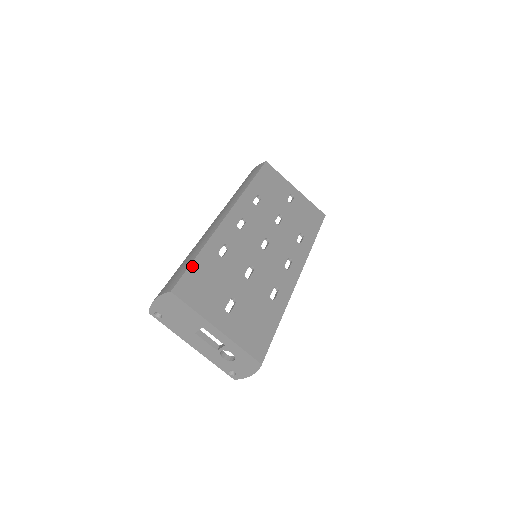
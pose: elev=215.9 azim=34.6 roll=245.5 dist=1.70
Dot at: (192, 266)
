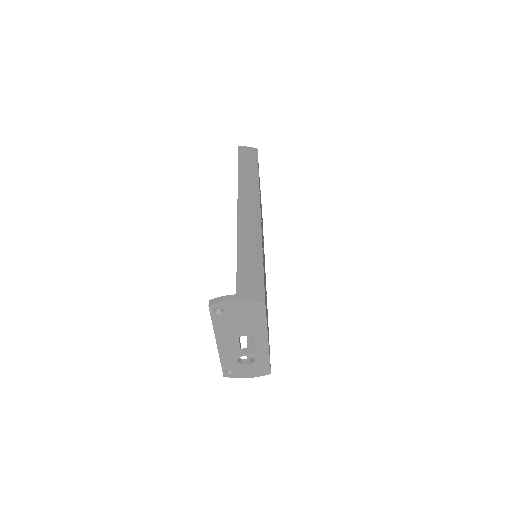
Dot at: occluded
